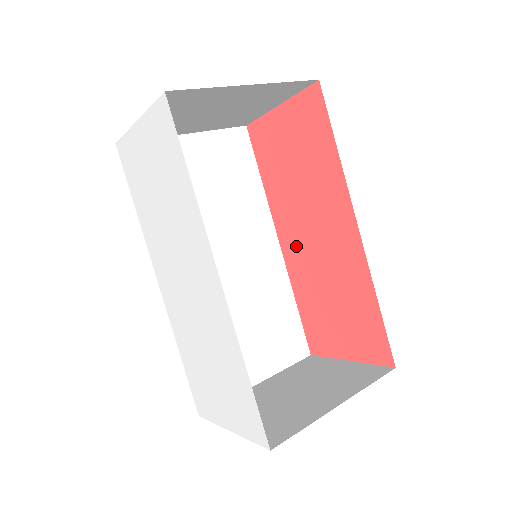
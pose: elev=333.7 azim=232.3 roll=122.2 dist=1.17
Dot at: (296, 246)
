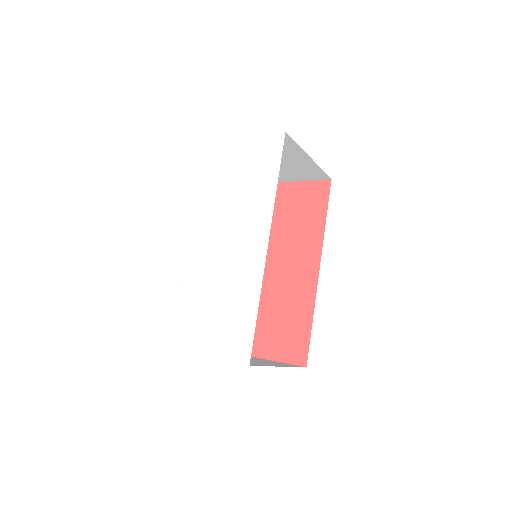
Dot at: occluded
